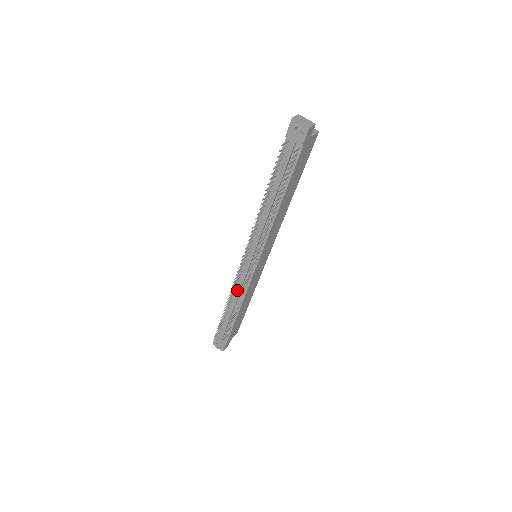
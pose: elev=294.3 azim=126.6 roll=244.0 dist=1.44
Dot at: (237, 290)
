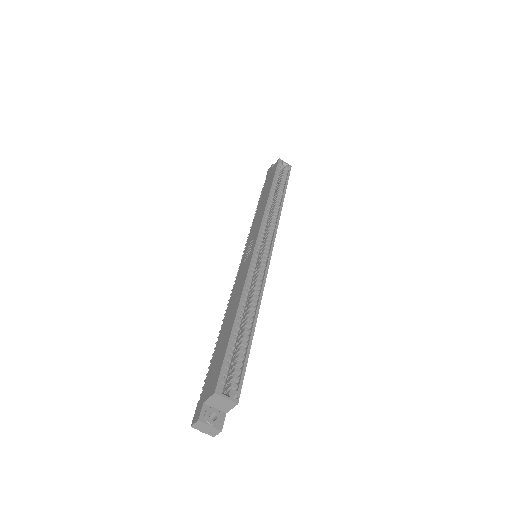
Dot at: occluded
